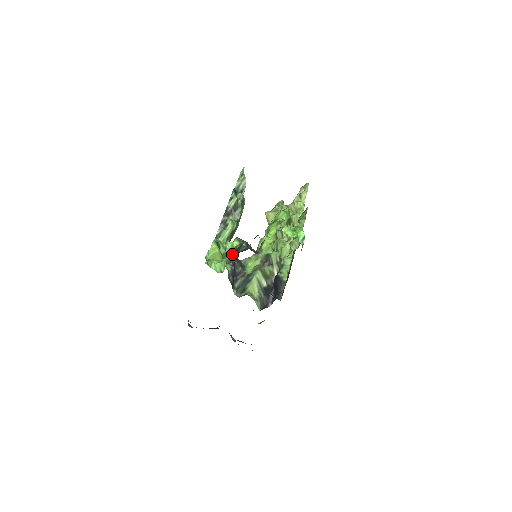
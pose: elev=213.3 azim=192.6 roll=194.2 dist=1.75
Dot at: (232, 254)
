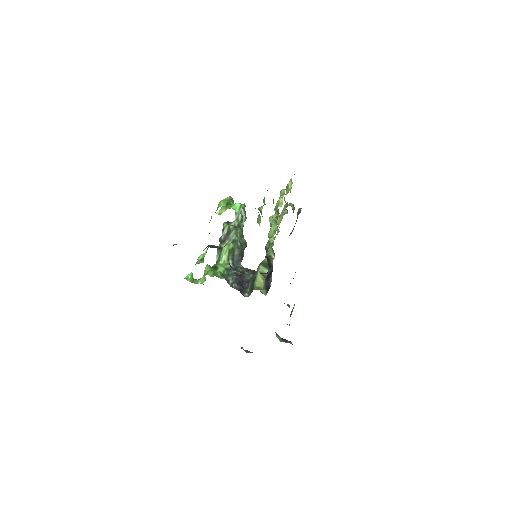
Dot at: (201, 261)
